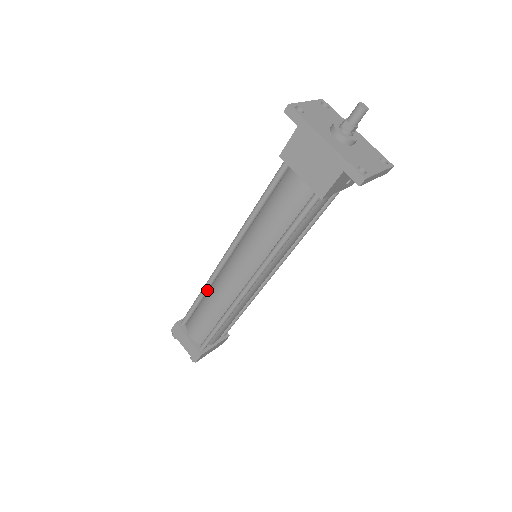
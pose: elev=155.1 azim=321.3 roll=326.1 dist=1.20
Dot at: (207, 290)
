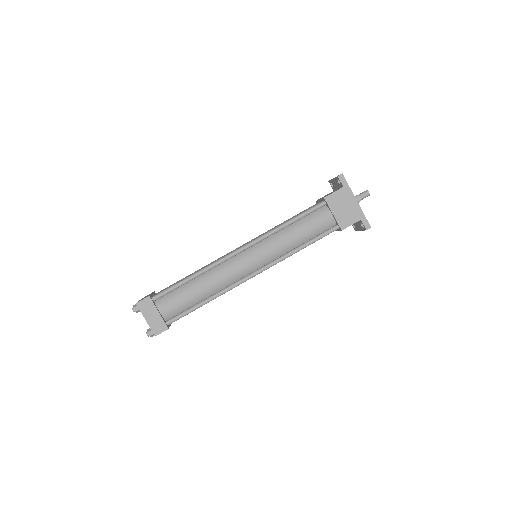
Dot at: (206, 272)
